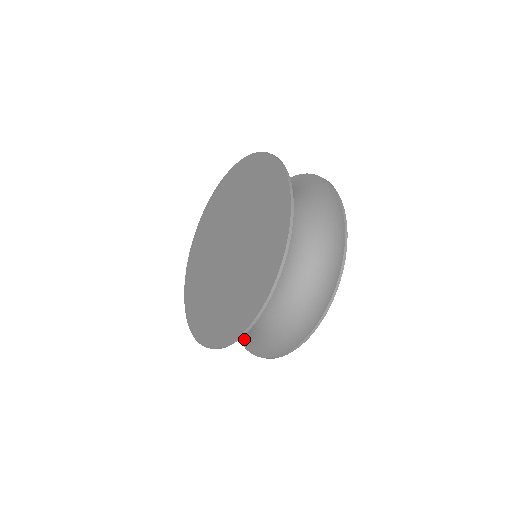
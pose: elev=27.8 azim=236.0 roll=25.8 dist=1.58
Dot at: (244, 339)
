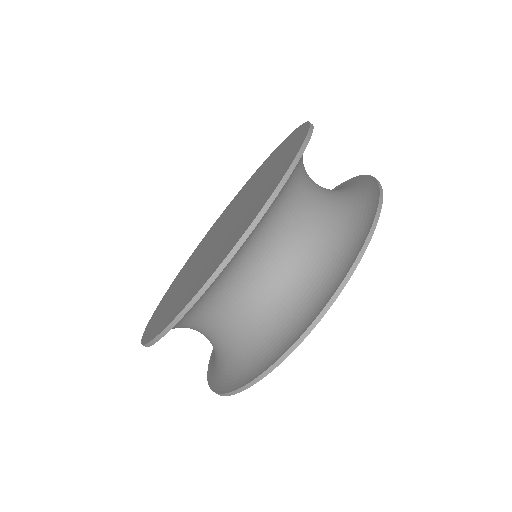
Dot at: (212, 357)
